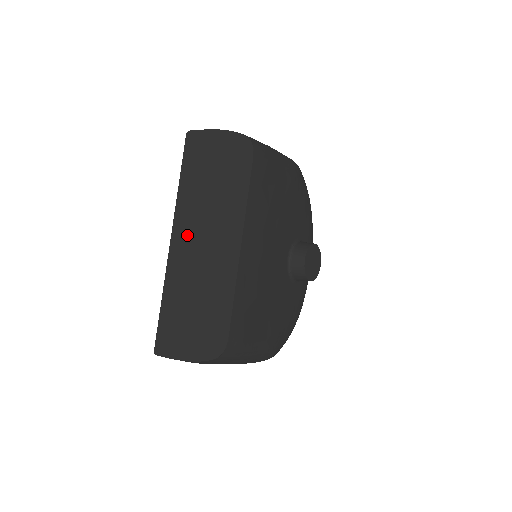
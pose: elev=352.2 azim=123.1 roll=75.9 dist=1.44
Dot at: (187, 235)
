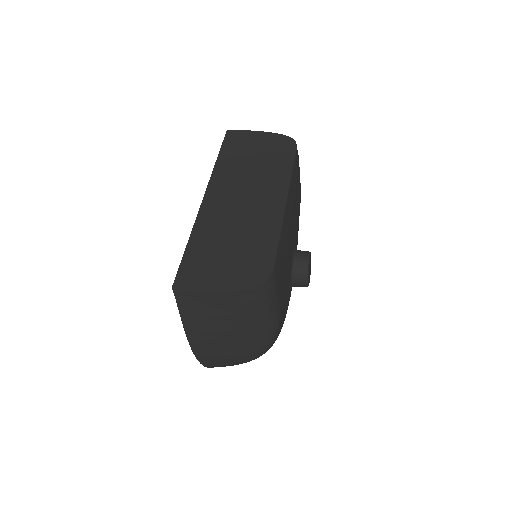
Dot at: (224, 194)
